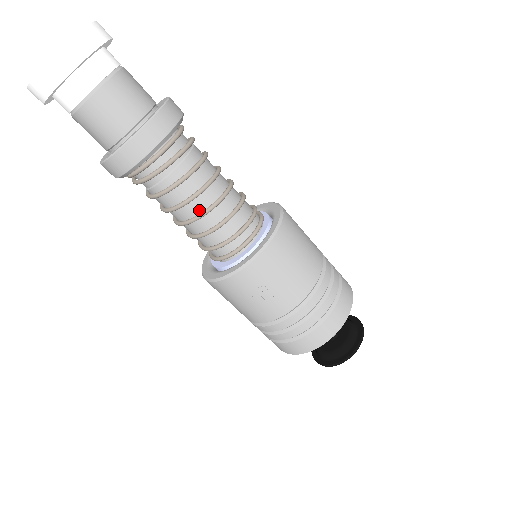
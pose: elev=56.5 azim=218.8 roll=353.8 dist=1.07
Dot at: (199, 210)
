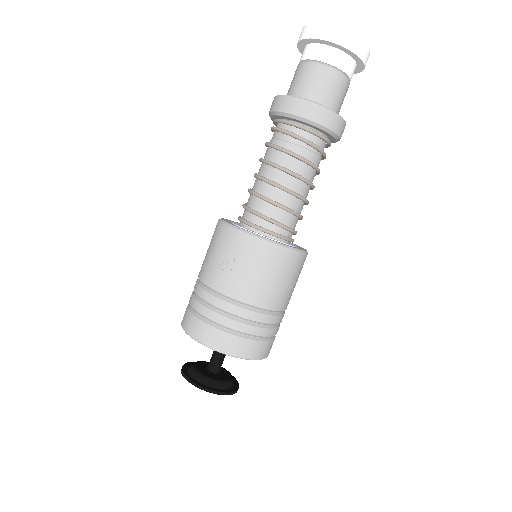
Dot at: (273, 179)
